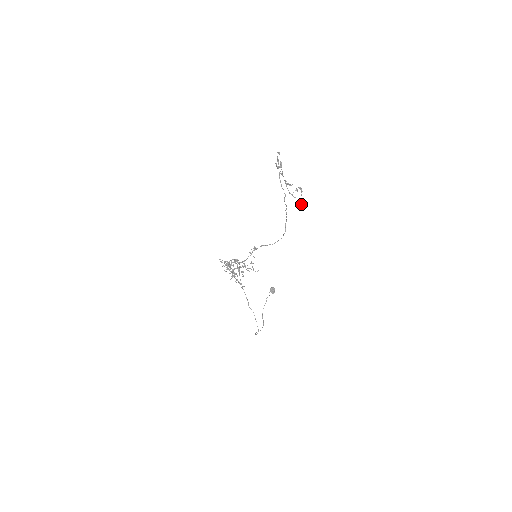
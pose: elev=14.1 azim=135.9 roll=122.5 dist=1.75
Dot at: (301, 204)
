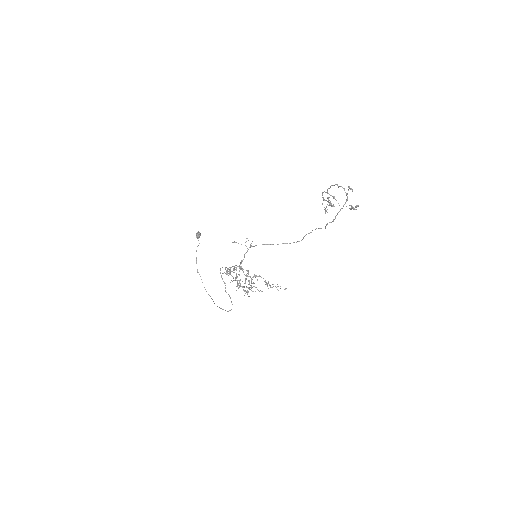
Dot at: (325, 213)
